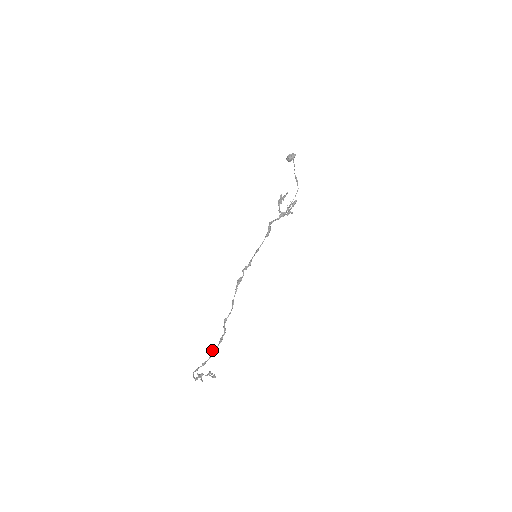
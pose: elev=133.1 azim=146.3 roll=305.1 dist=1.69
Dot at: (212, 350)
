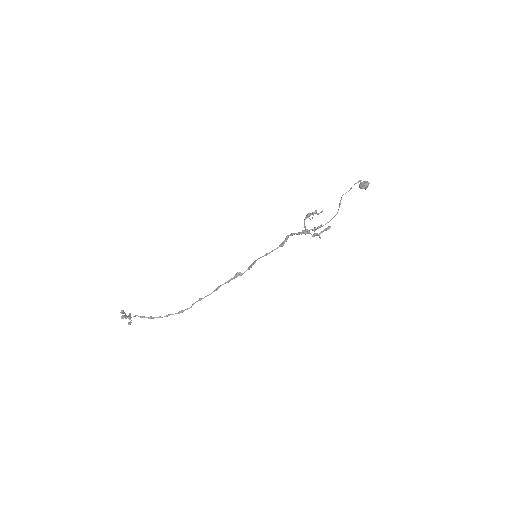
Dot at: (168, 314)
